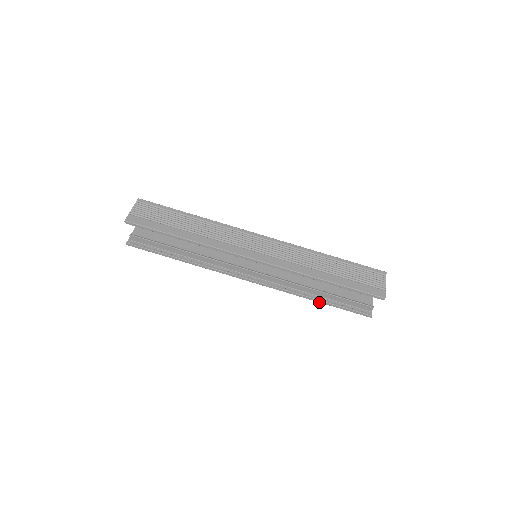
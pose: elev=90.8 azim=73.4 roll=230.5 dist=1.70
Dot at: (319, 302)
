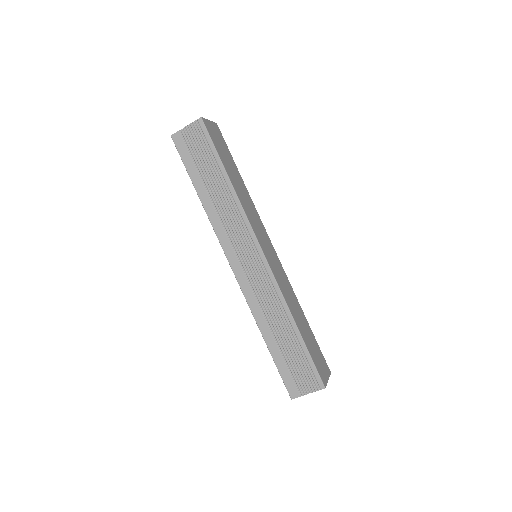
Dot at: occluded
